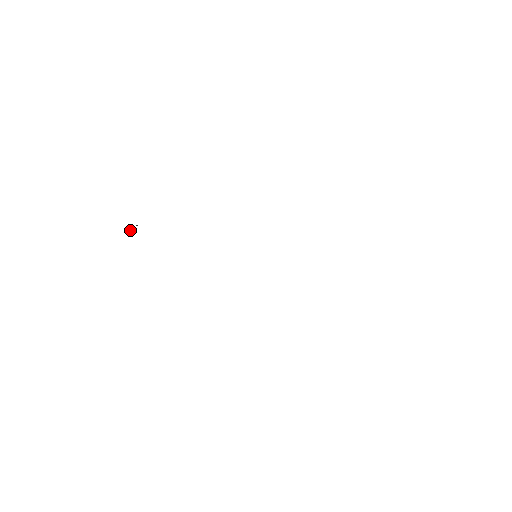
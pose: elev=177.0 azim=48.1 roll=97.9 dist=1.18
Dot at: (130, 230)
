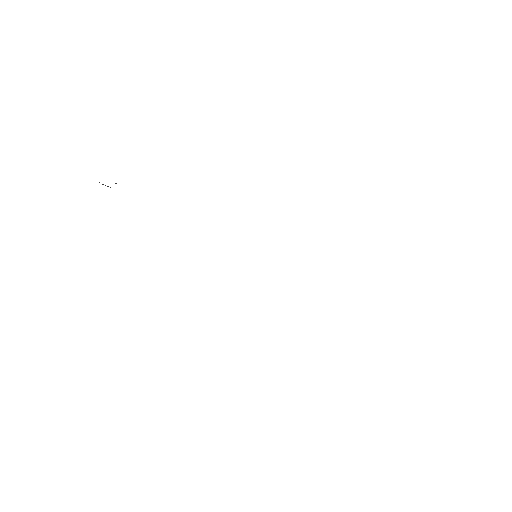
Dot at: occluded
